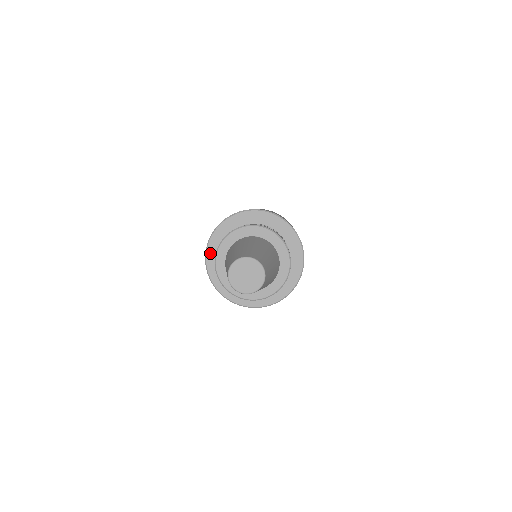
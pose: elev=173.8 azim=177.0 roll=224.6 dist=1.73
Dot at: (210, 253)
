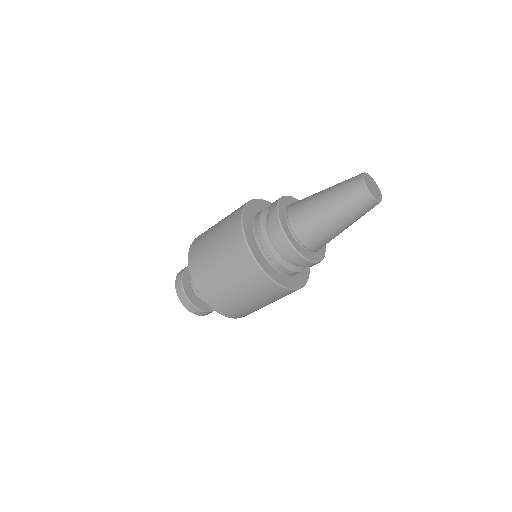
Dot at: (246, 226)
